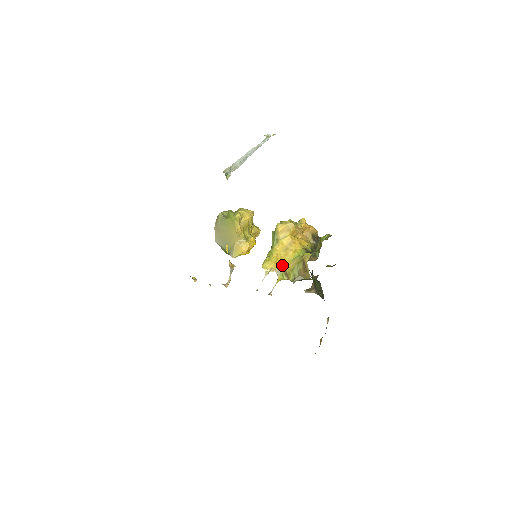
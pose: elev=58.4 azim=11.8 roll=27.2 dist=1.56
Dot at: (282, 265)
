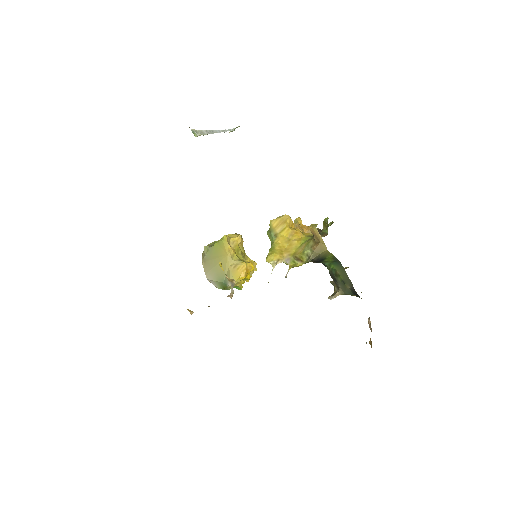
Dot at: (289, 254)
